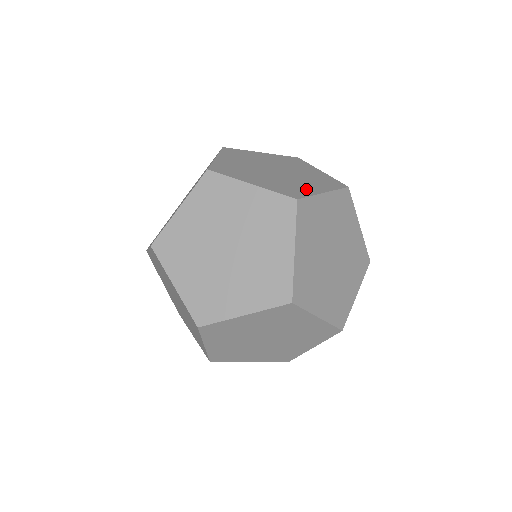
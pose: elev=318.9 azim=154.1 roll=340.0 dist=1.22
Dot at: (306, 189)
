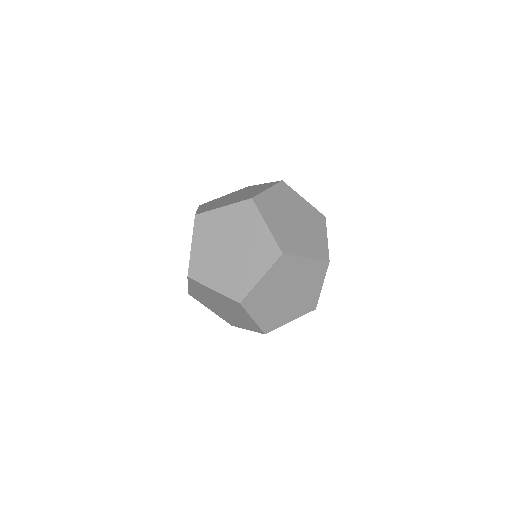
Dot at: (217, 207)
